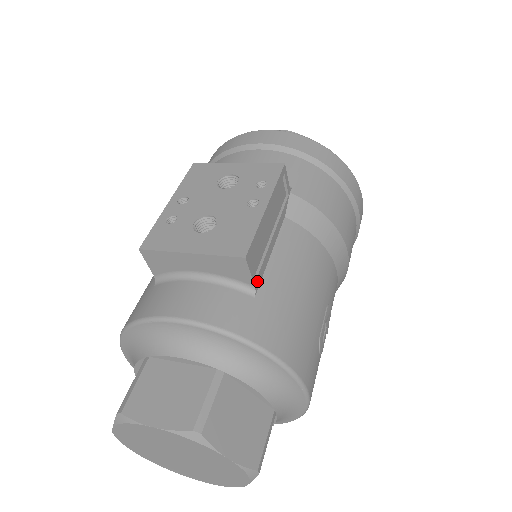
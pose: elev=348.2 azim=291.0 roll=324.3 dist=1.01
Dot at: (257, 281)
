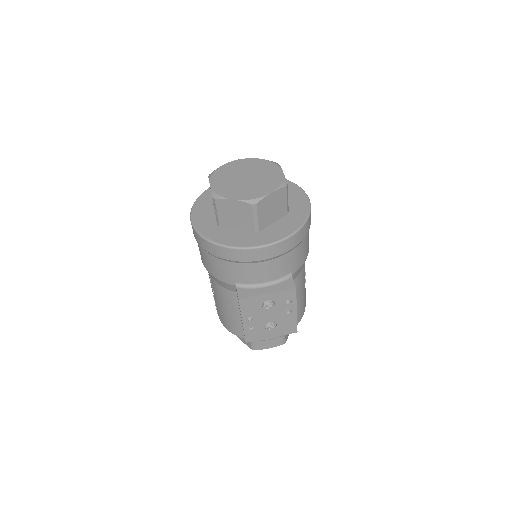
Dot at: occluded
